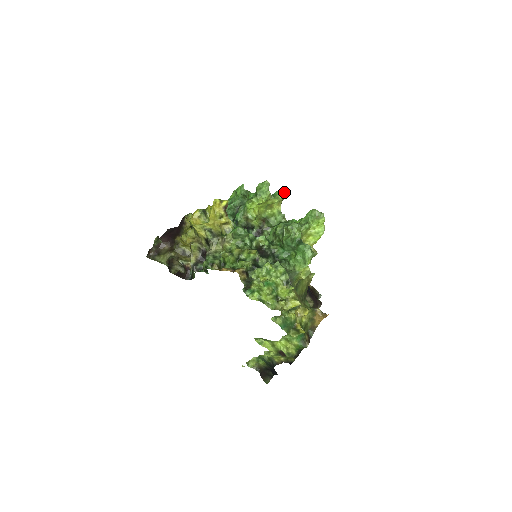
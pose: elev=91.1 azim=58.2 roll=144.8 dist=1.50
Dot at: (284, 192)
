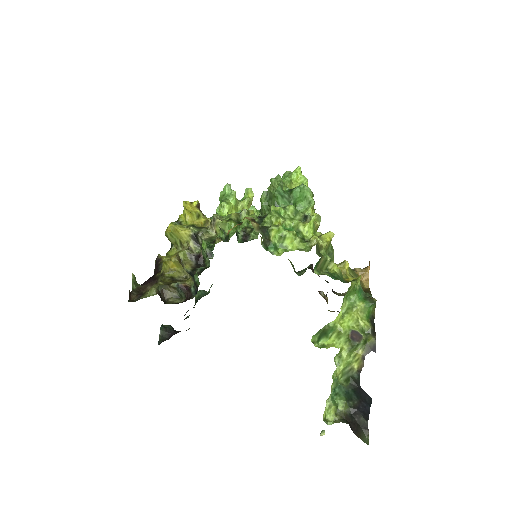
Dot at: (248, 194)
